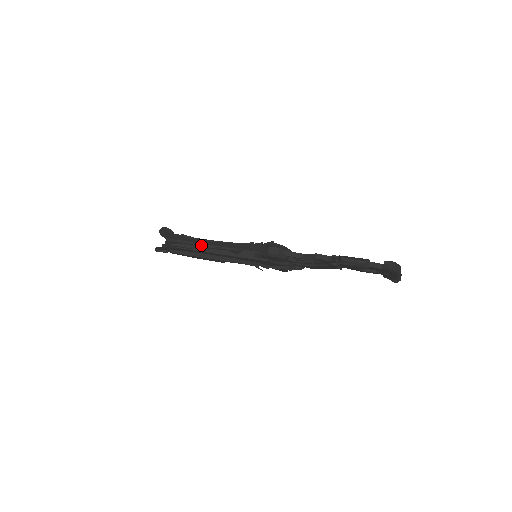
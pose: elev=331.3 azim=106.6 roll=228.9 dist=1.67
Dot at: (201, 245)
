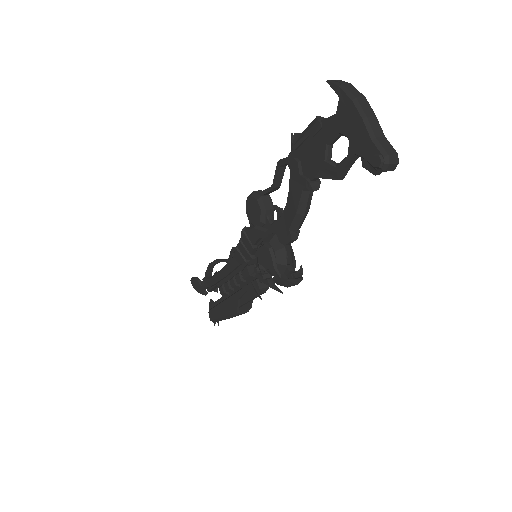
Dot at: (222, 260)
